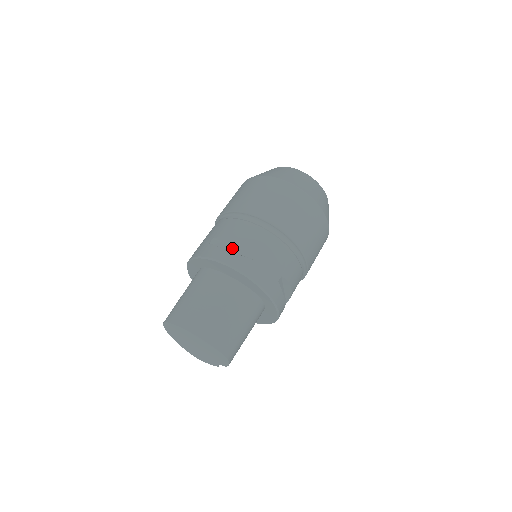
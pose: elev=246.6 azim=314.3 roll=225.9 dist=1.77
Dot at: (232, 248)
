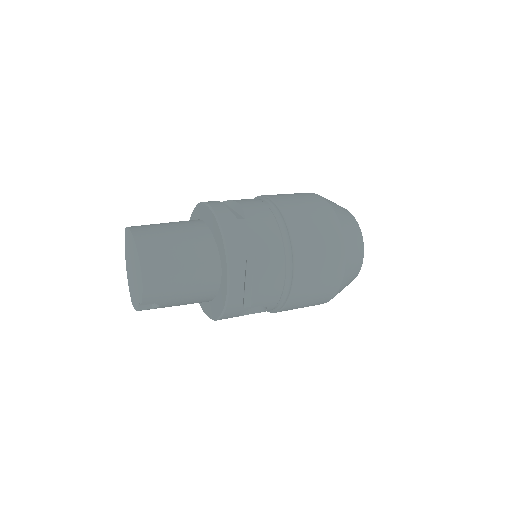
Dot at: (230, 209)
